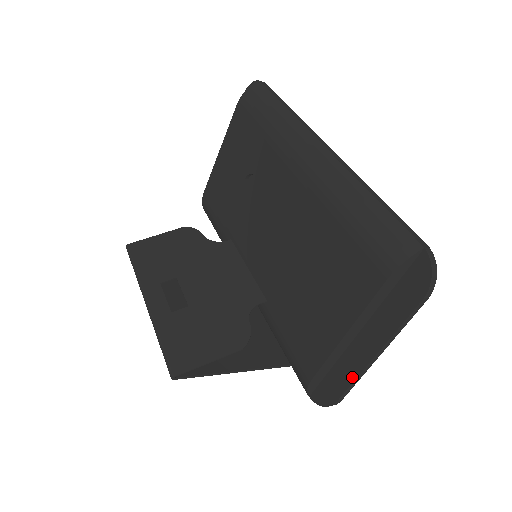
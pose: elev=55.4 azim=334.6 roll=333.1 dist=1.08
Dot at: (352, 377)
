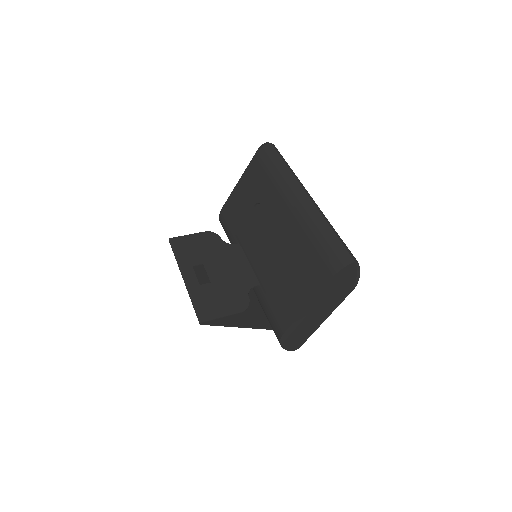
Dot at: (308, 332)
